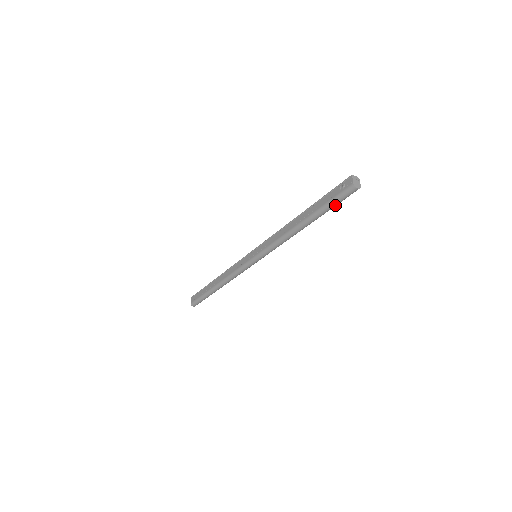
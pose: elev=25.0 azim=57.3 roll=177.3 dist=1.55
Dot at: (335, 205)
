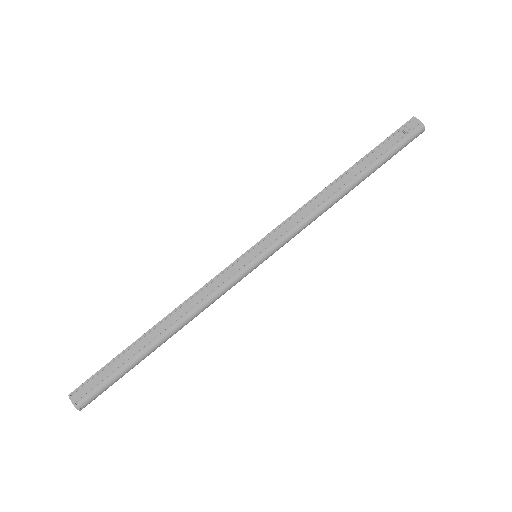
Dot at: (395, 154)
